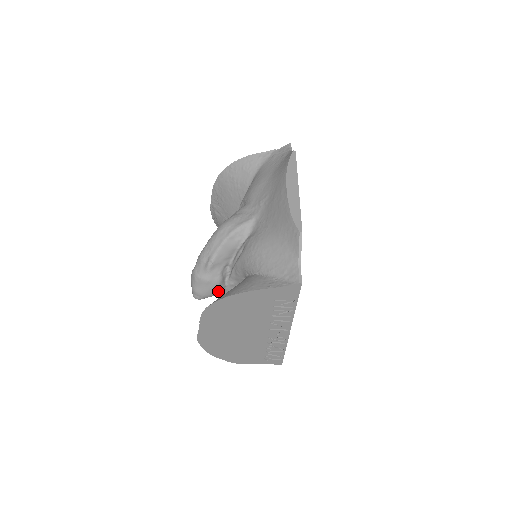
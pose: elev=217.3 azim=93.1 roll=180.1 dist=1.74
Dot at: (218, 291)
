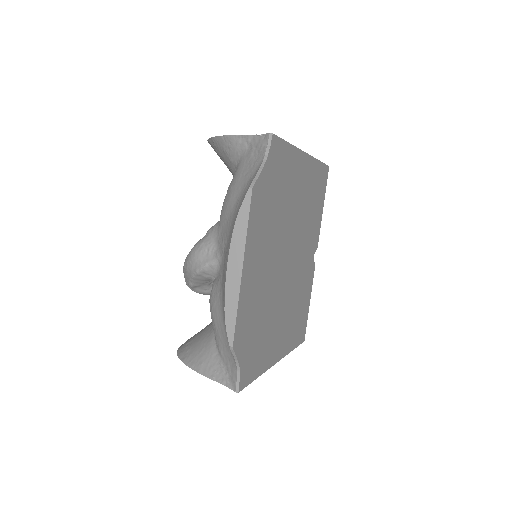
Dot at: occluded
